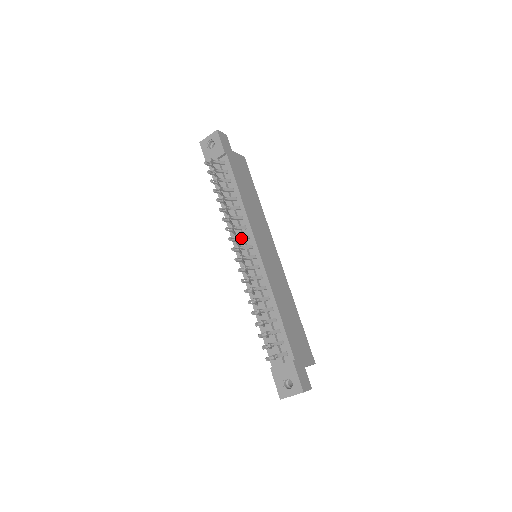
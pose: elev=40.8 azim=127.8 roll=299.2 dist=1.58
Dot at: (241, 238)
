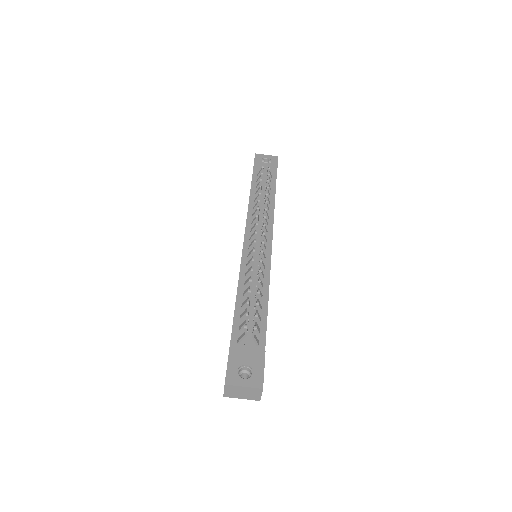
Dot at: occluded
